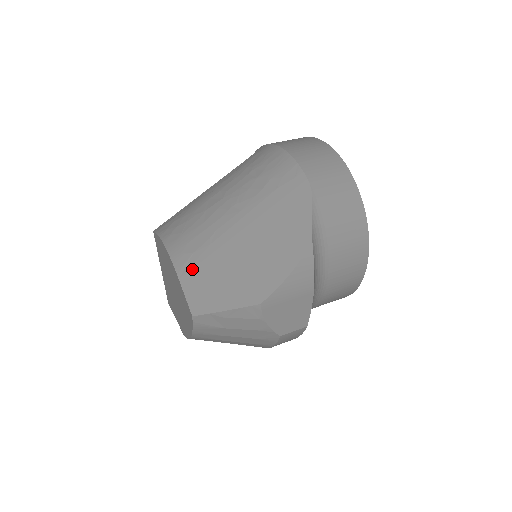
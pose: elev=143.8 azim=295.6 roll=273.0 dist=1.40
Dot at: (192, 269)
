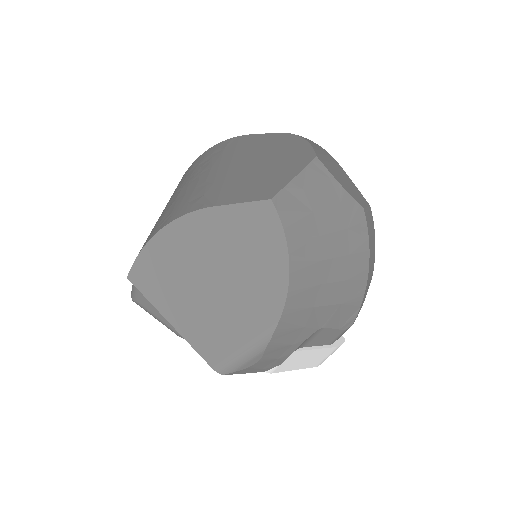
Dot at: (219, 196)
